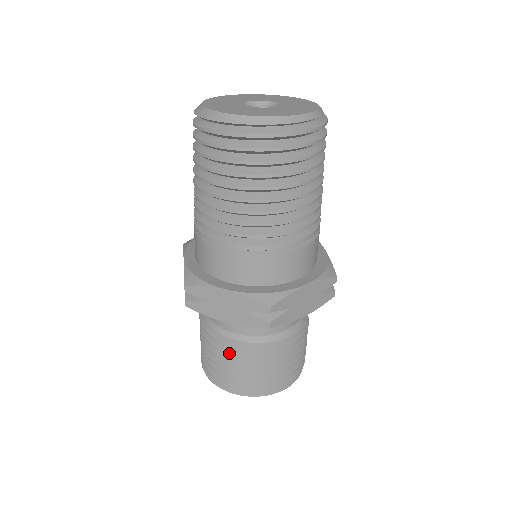
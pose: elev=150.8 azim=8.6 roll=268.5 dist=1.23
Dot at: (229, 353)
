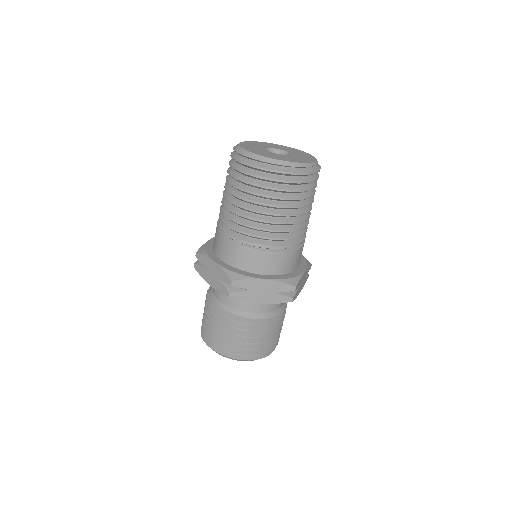
Dot at: (212, 313)
